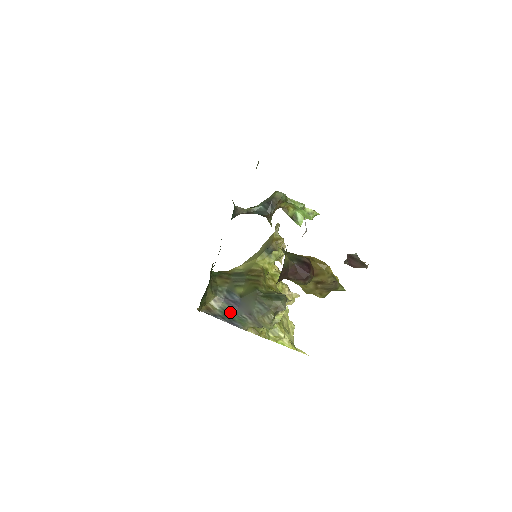
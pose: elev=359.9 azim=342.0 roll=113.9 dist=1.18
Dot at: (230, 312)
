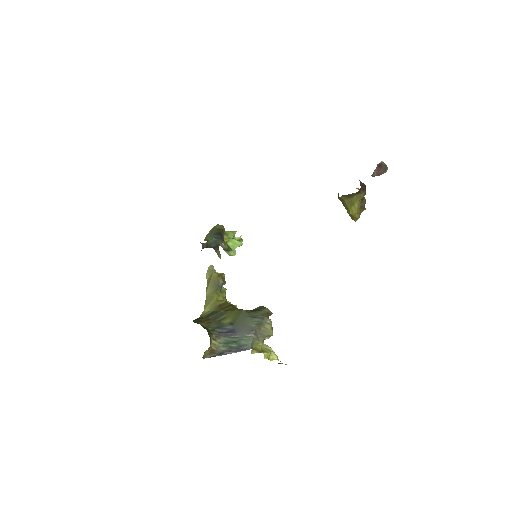
Dot at: (233, 341)
